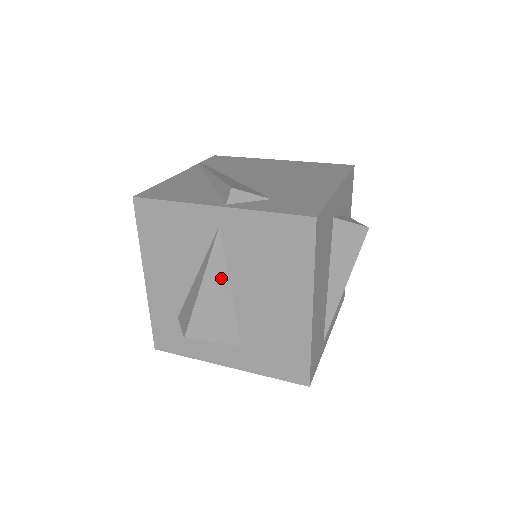
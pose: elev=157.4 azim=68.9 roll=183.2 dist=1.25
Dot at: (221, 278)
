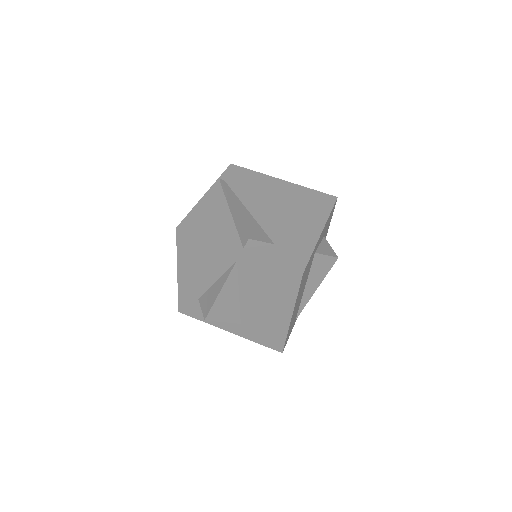
Dot at: (233, 288)
